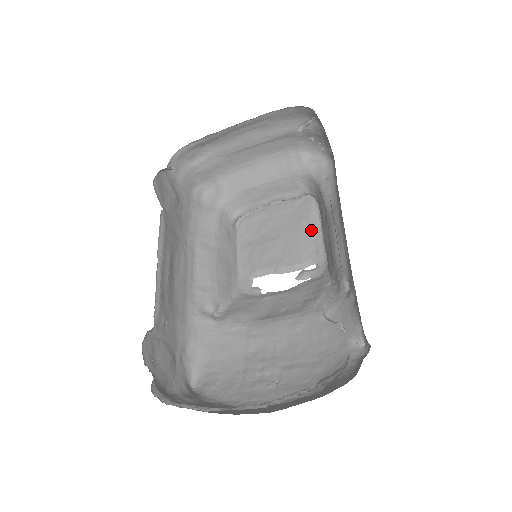
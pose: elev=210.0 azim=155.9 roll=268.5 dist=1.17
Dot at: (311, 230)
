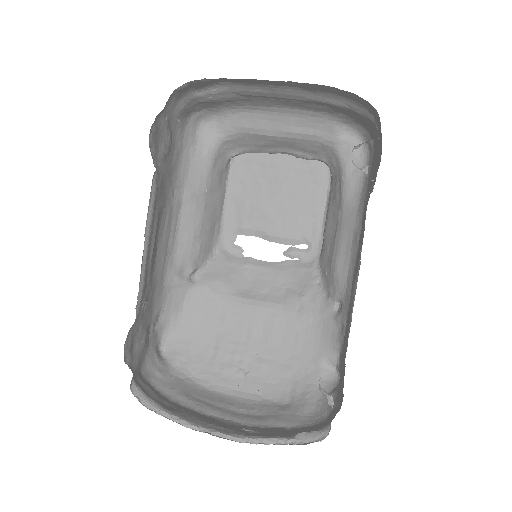
Dot at: (314, 205)
